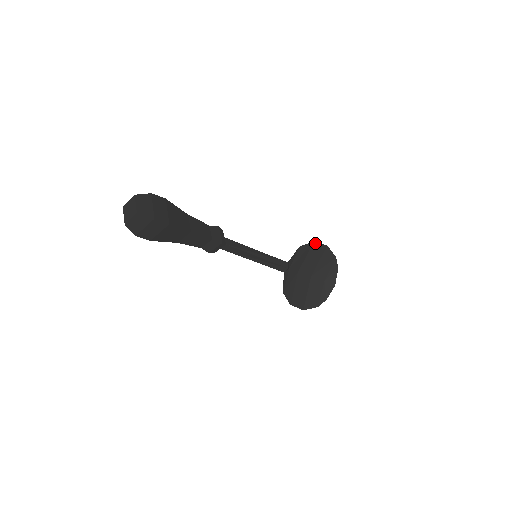
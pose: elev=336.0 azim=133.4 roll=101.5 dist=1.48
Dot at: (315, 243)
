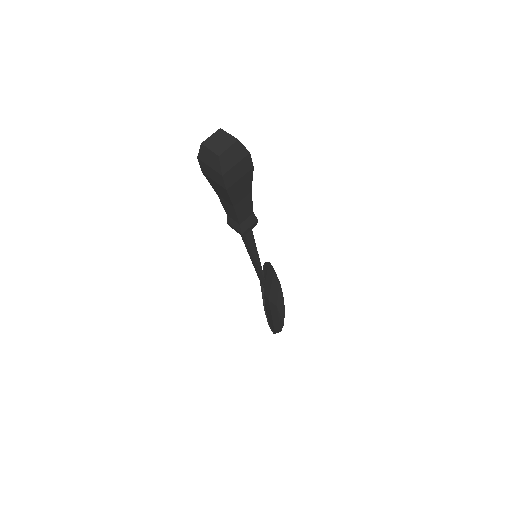
Dot at: (269, 263)
